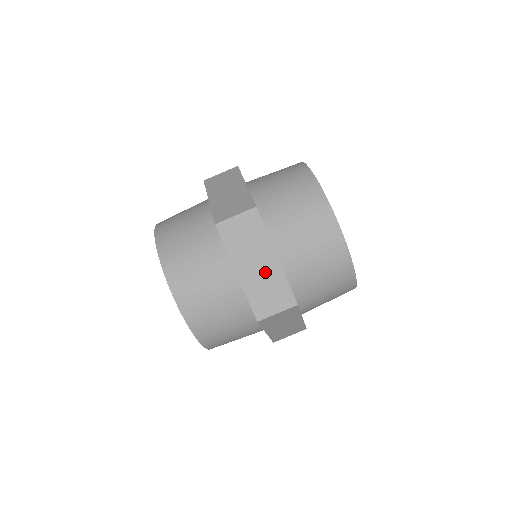
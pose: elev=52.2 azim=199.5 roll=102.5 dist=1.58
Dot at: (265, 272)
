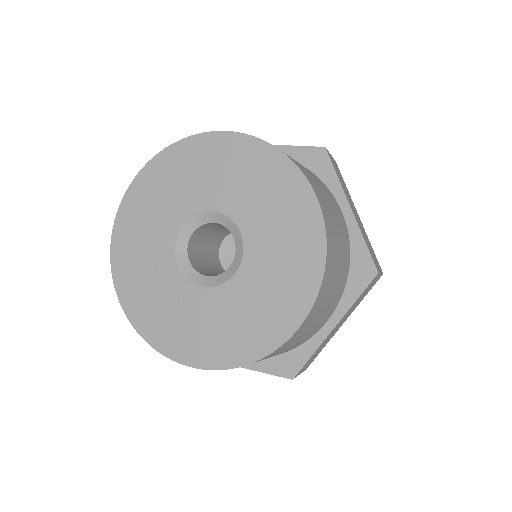
Dot at: (361, 224)
